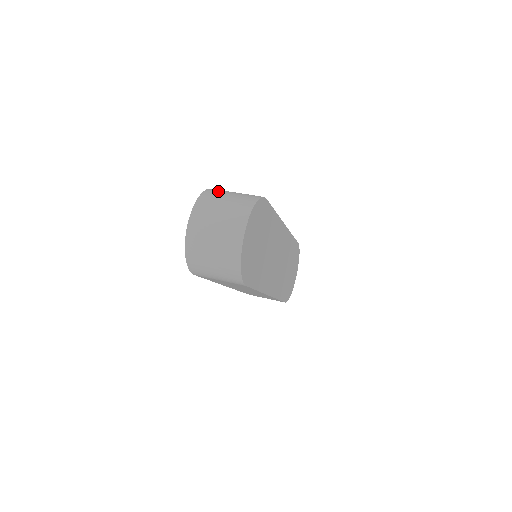
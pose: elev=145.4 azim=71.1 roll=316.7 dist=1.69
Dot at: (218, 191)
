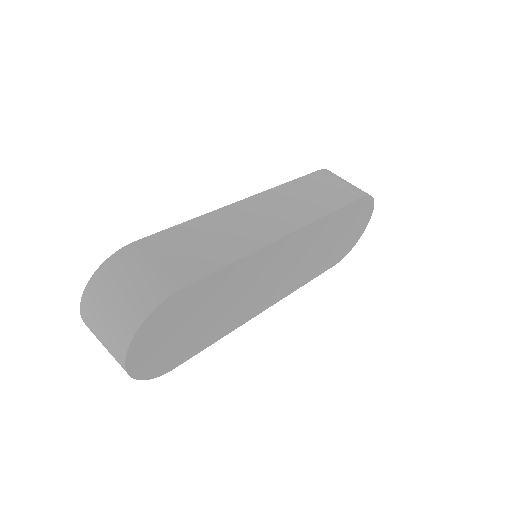
Dot at: (117, 269)
